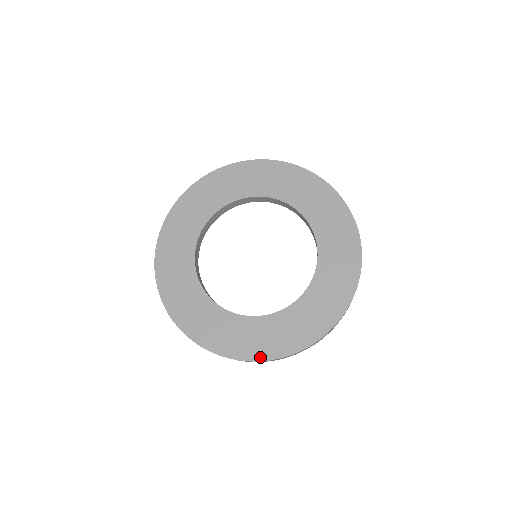
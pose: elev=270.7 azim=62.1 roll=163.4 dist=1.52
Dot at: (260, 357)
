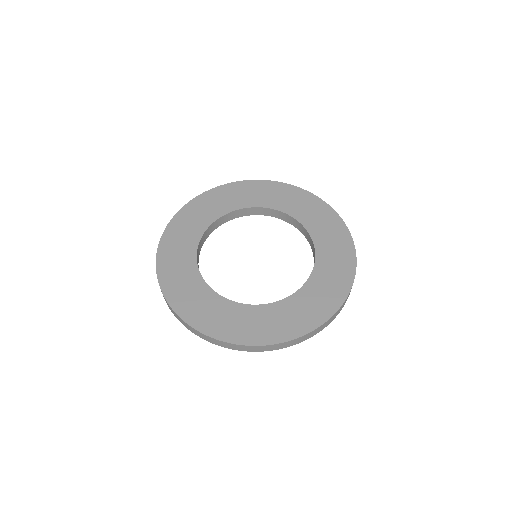
Dot at: (214, 334)
